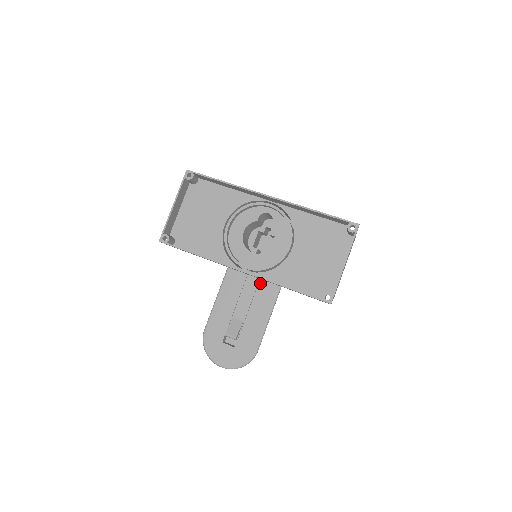
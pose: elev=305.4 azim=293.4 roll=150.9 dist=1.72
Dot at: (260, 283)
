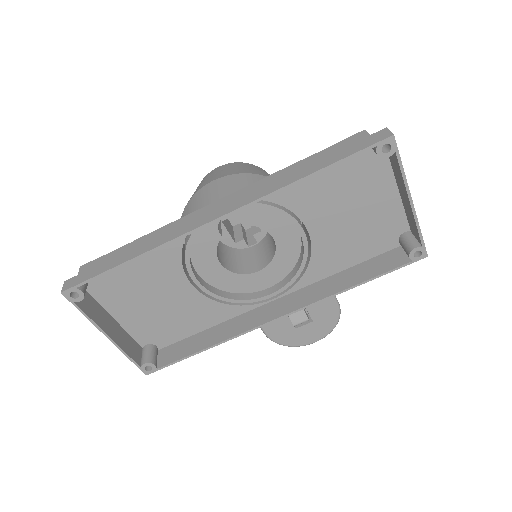
Dot at: occluded
